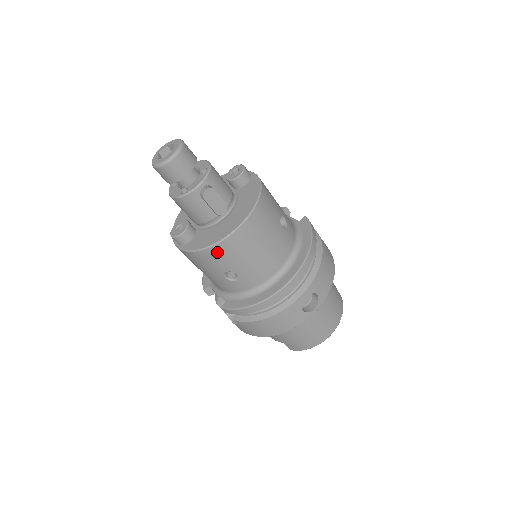
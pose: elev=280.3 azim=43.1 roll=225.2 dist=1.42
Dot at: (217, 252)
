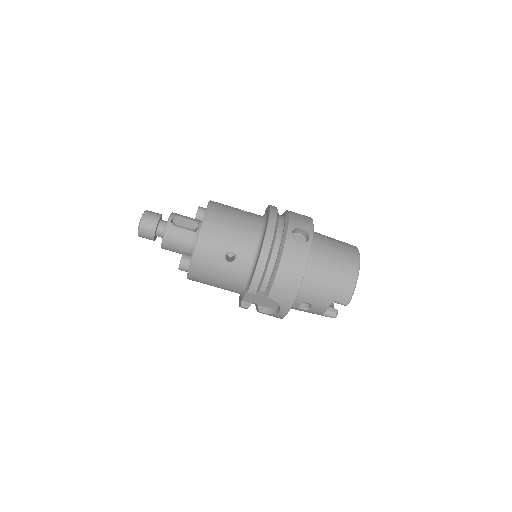
Dot at: (204, 243)
